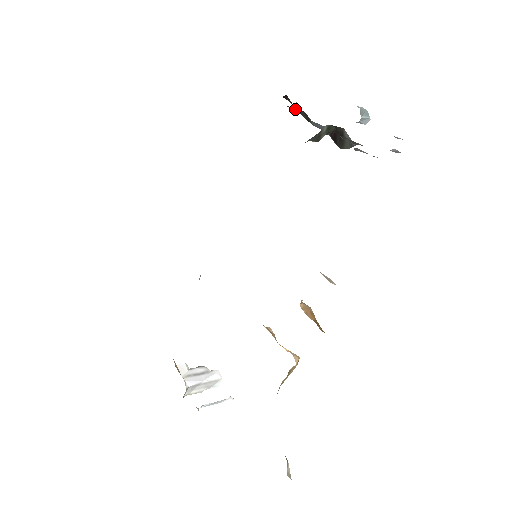
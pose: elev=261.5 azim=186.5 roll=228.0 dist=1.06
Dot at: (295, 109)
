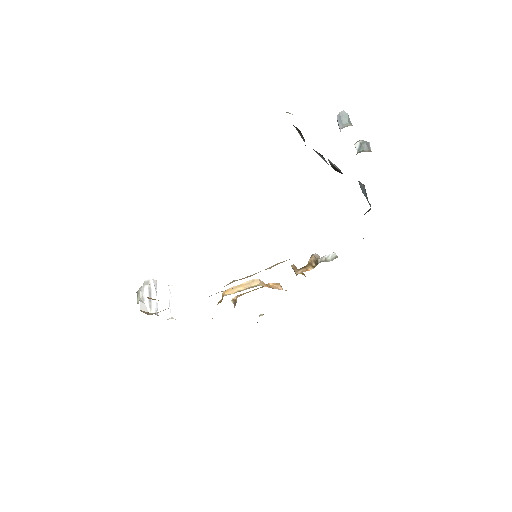
Dot at: occluded
